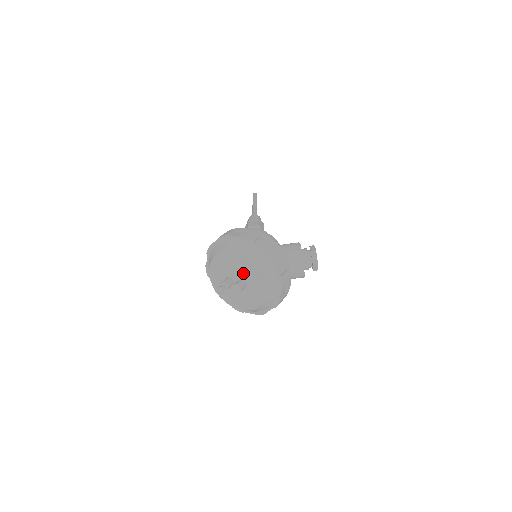
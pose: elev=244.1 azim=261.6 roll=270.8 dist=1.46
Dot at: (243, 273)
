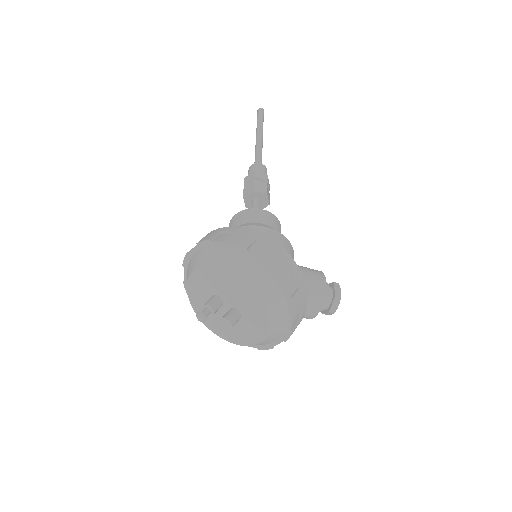
Dot at: (243, 306)
